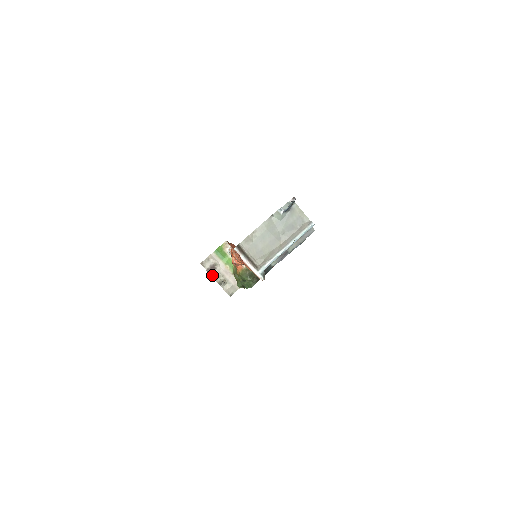
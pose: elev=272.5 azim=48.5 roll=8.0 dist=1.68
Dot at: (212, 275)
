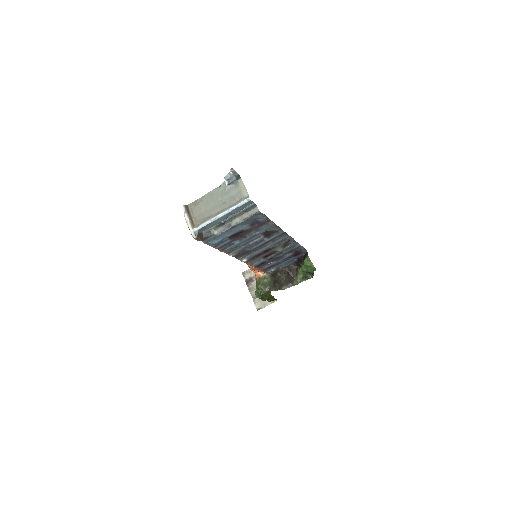
Dot at: (248, 286)
